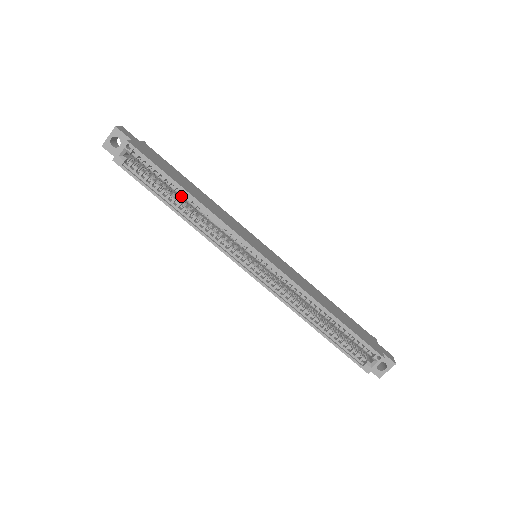
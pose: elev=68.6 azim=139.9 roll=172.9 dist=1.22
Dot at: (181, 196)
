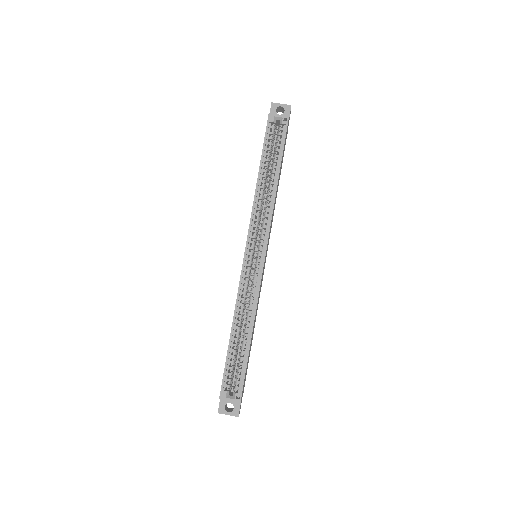
Dot at: (270, 175)
